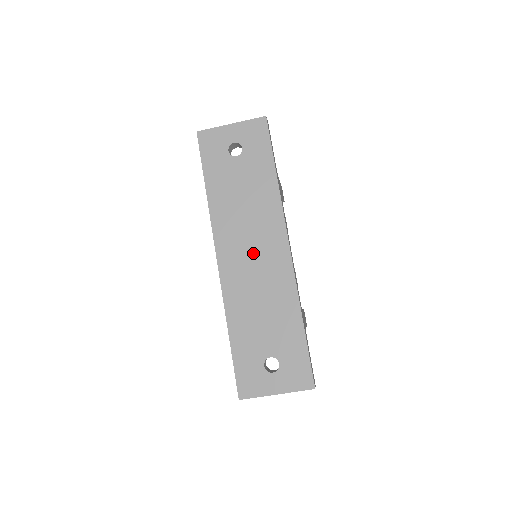
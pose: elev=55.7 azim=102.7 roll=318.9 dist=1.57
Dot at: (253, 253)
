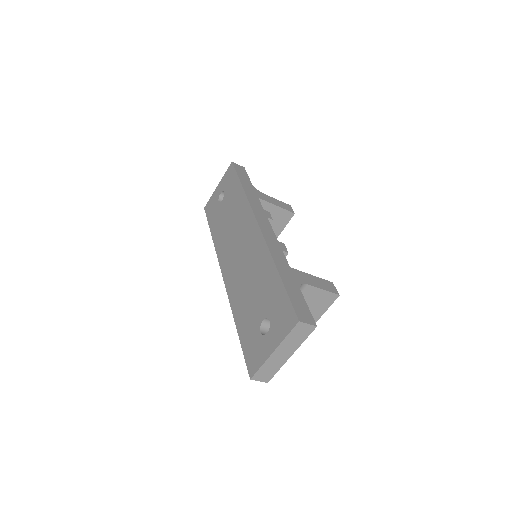
Dot at: (239, 249)
